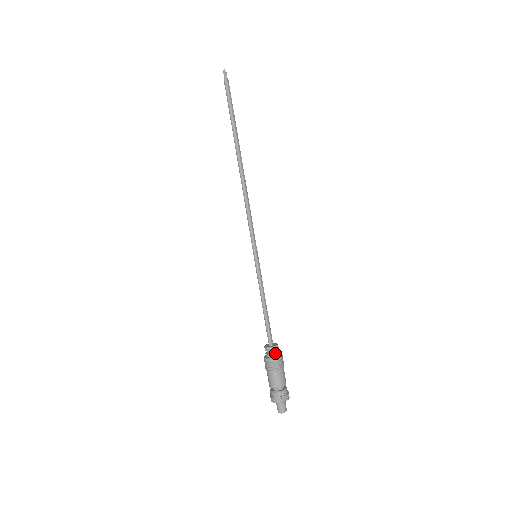
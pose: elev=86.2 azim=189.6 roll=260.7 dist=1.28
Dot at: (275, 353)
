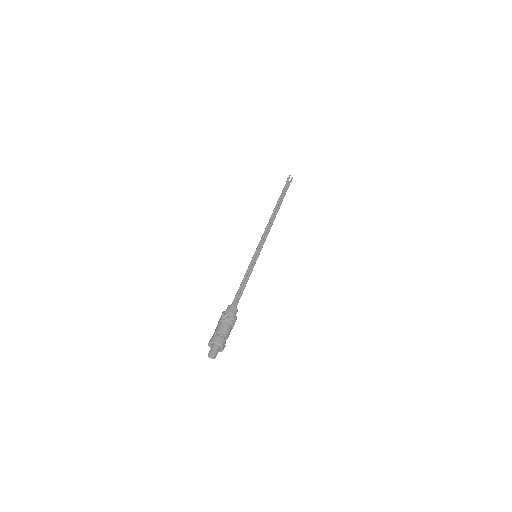
Dot at: (230, 310)
